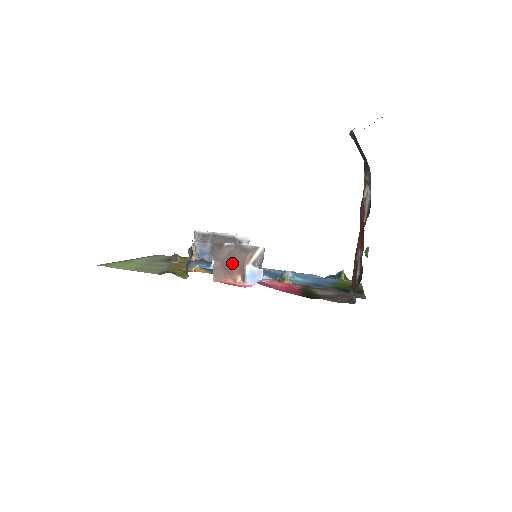
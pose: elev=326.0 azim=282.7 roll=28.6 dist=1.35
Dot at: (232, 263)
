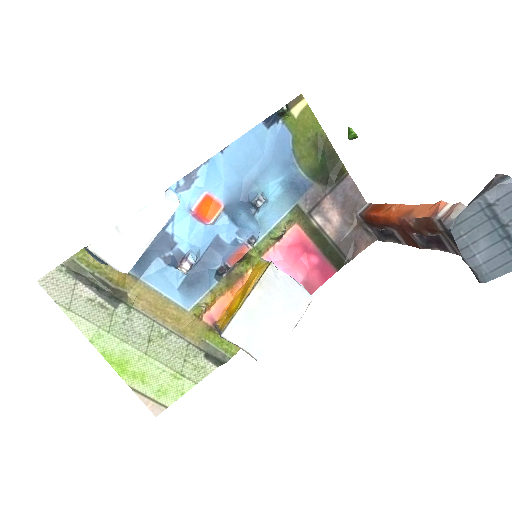
Dot at: occluded
